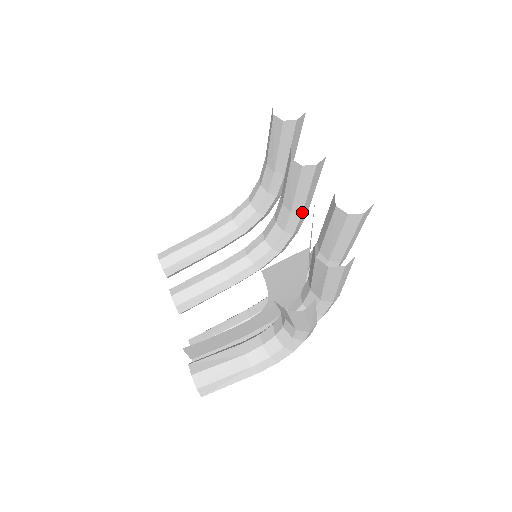
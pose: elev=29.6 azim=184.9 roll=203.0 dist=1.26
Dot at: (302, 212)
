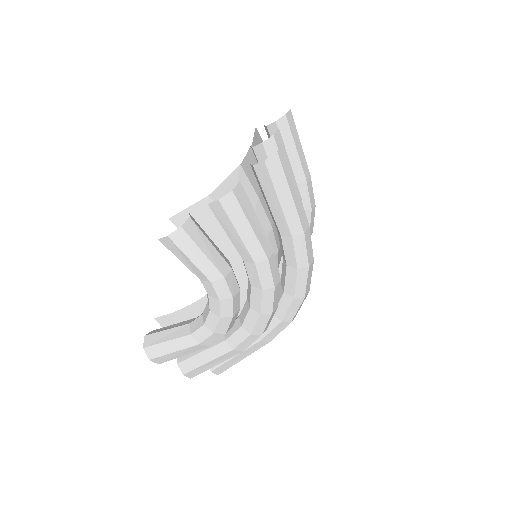
Dot at: occluded
